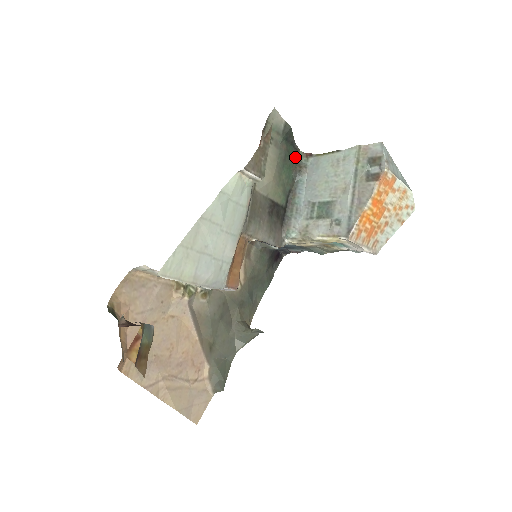
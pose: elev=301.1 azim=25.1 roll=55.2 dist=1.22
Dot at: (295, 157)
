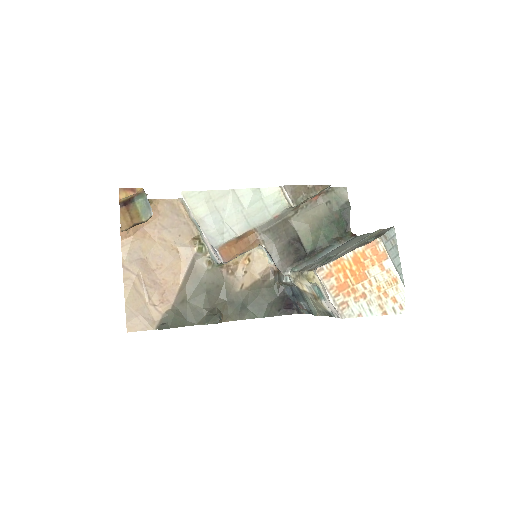
Dot at: (343, 231)
